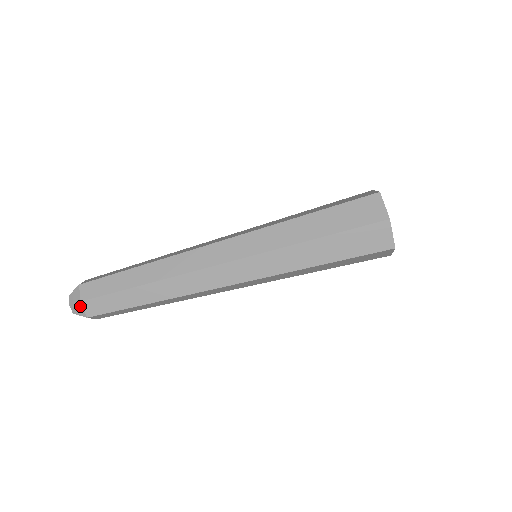
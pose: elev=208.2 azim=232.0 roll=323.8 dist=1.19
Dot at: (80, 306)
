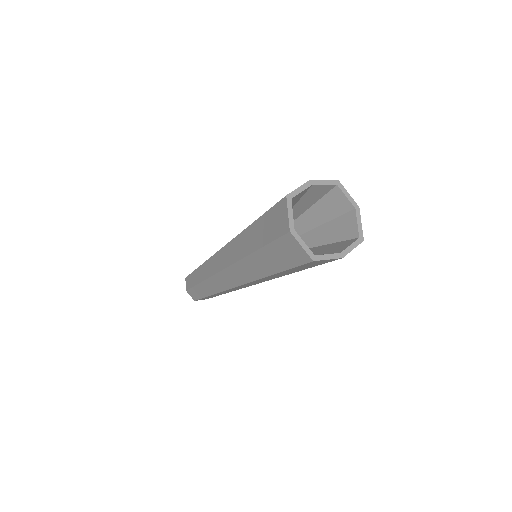
Dot at: (188, 293)
